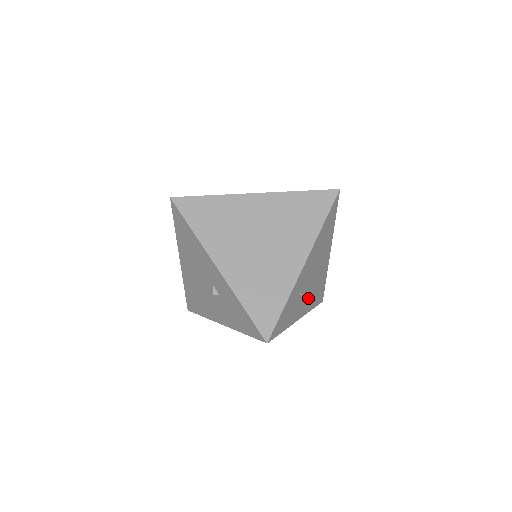
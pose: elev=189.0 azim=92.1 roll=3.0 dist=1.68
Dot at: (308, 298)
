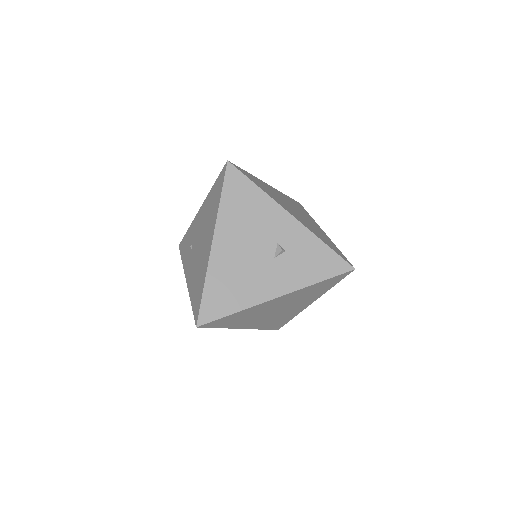
Dot at: occluded
